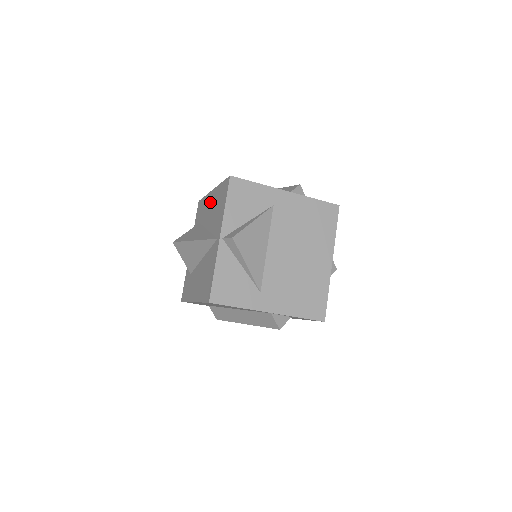
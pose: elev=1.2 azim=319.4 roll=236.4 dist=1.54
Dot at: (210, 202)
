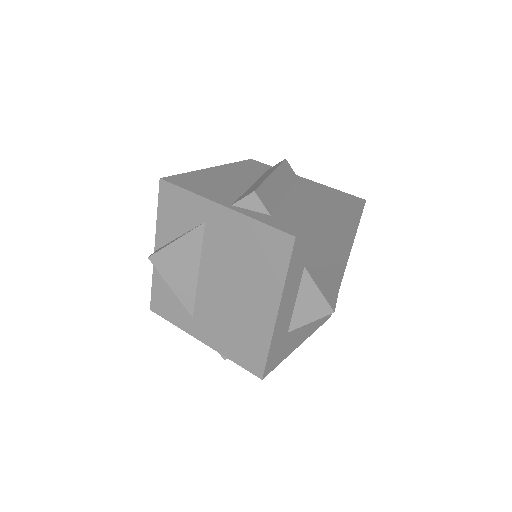
Dot at: occluded
